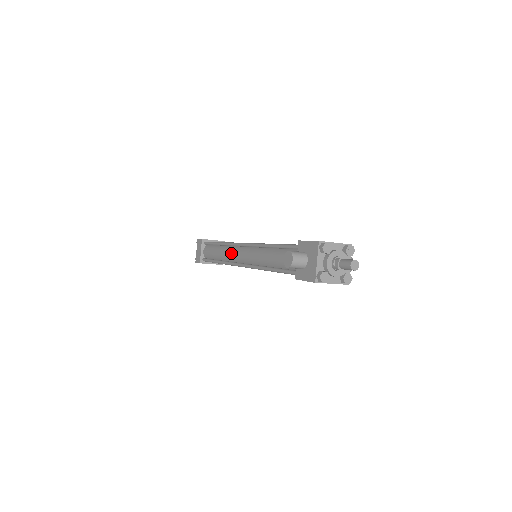
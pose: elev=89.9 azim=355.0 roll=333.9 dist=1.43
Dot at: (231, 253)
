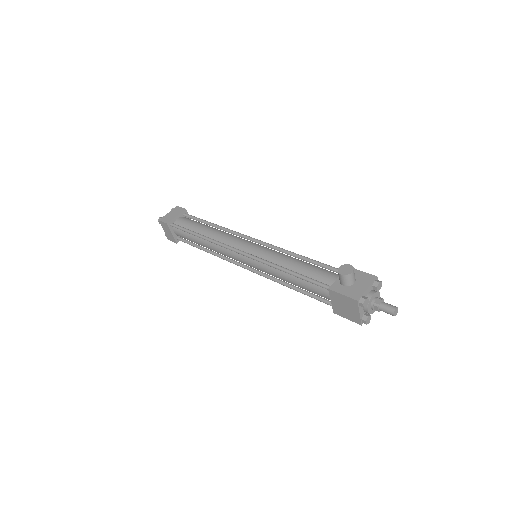
Dot at: (229, 237)
